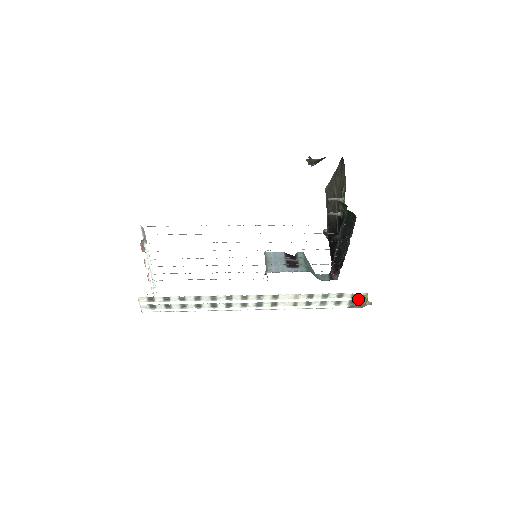
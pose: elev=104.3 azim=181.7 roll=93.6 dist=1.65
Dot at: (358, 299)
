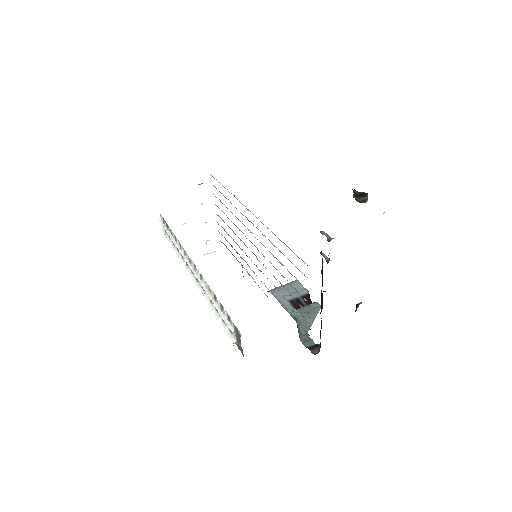
Dot at: occluded
